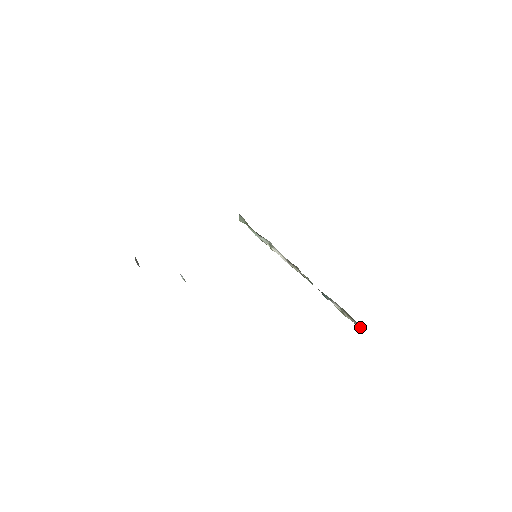
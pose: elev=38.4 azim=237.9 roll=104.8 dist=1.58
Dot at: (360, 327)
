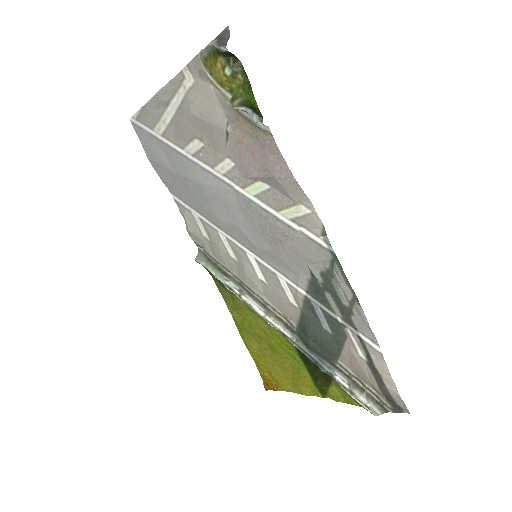
Dot at: (381, 413)
